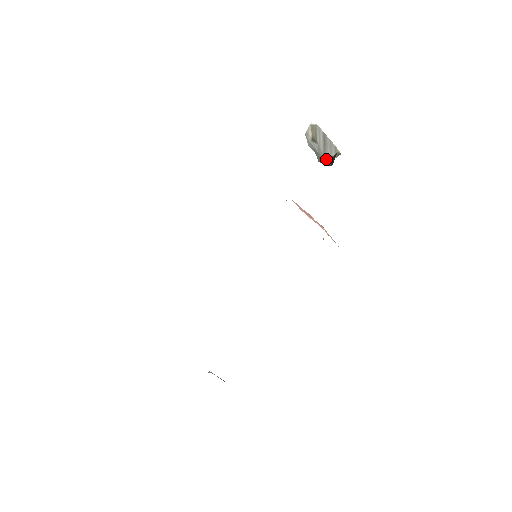
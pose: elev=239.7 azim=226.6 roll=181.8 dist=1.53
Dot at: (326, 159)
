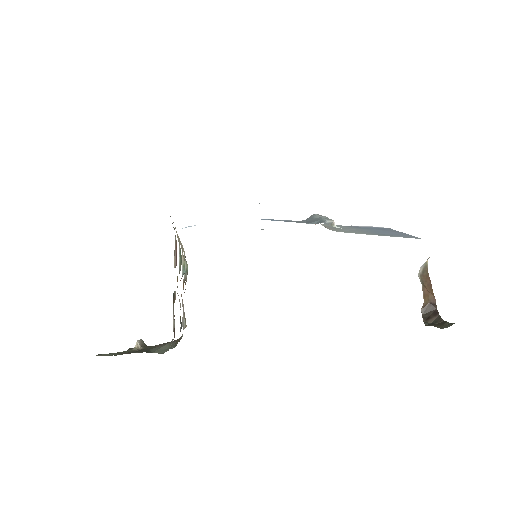
Dot at: (424, 300)
